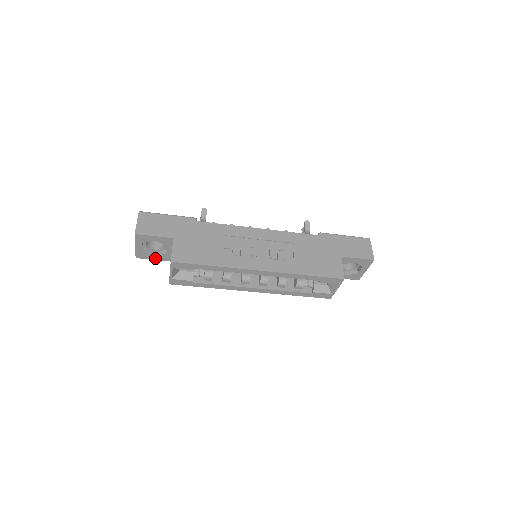
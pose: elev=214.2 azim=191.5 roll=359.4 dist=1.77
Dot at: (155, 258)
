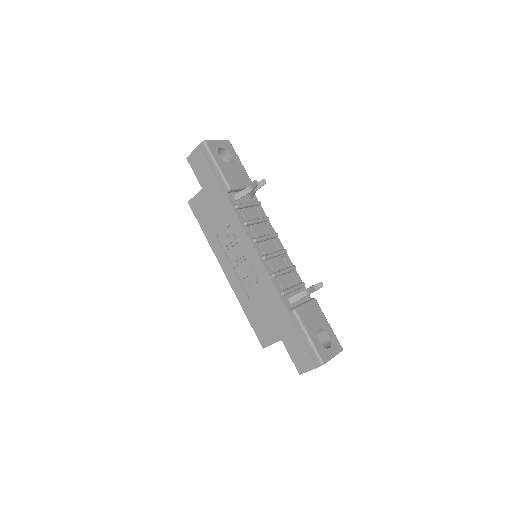
Dot at: occluded
